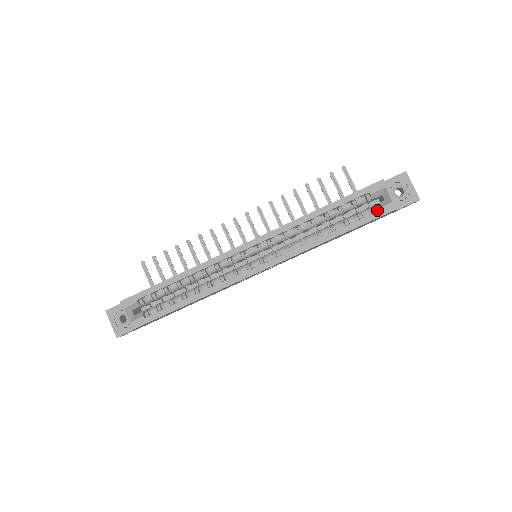
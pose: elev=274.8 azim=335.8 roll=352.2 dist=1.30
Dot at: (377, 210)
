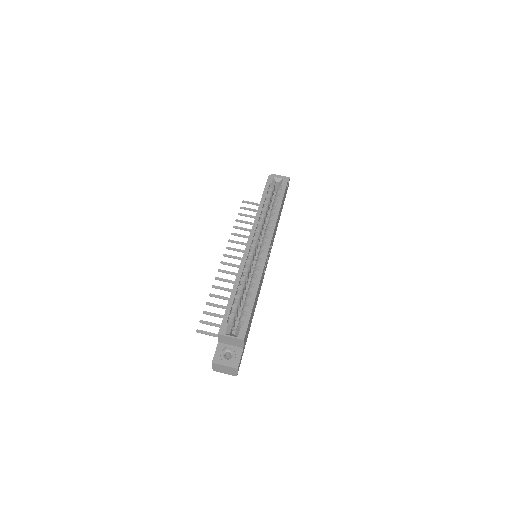
Dot at: (281, 187)
